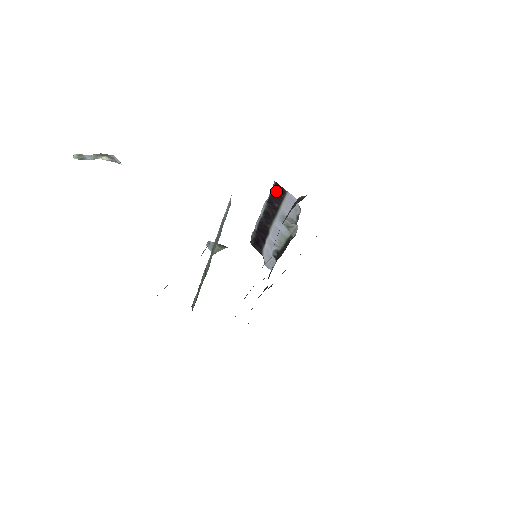
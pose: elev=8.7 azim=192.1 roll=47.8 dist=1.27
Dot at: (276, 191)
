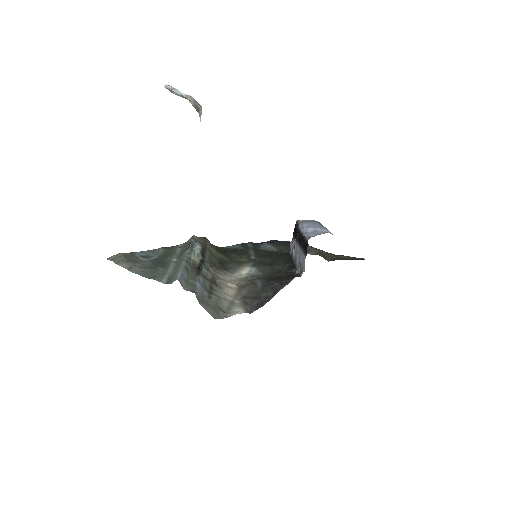
Dot at: (306, 243)
